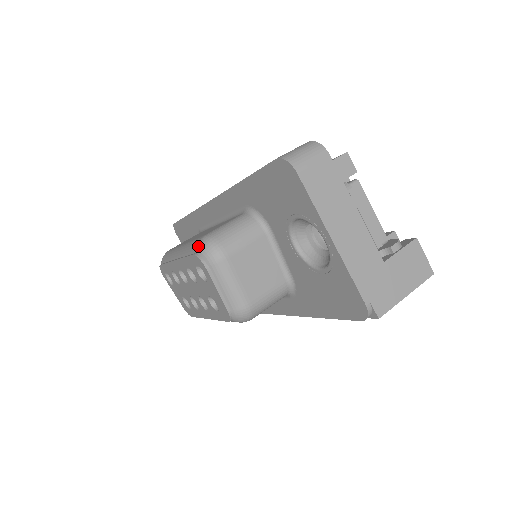
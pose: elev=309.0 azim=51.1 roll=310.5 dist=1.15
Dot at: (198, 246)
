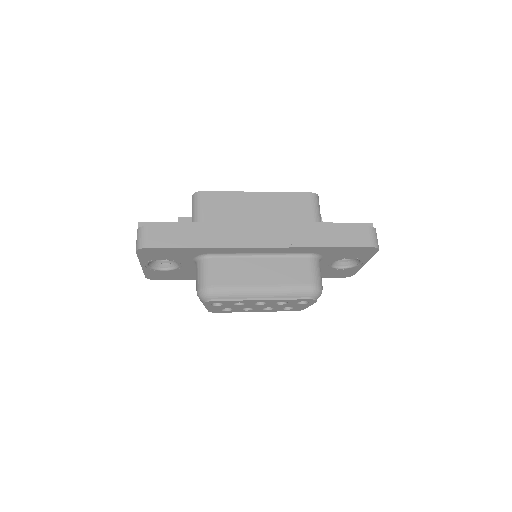
Dot at: (314, 294)
